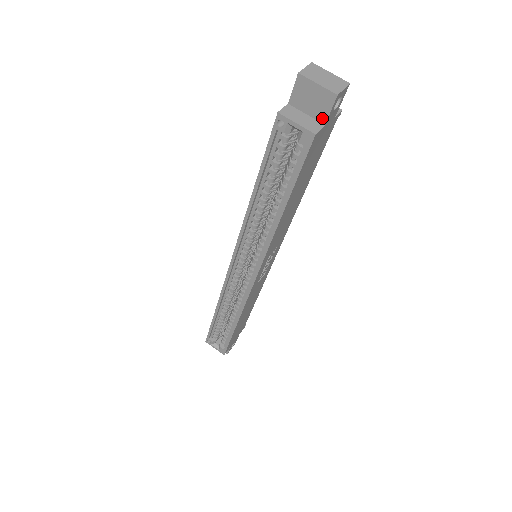
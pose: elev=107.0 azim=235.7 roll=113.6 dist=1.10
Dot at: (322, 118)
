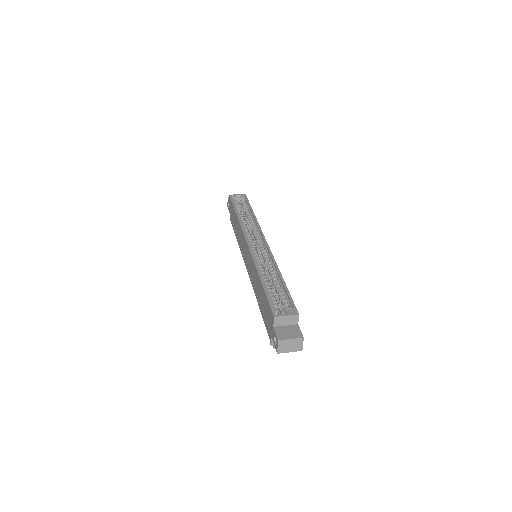
Dot at: occluded
